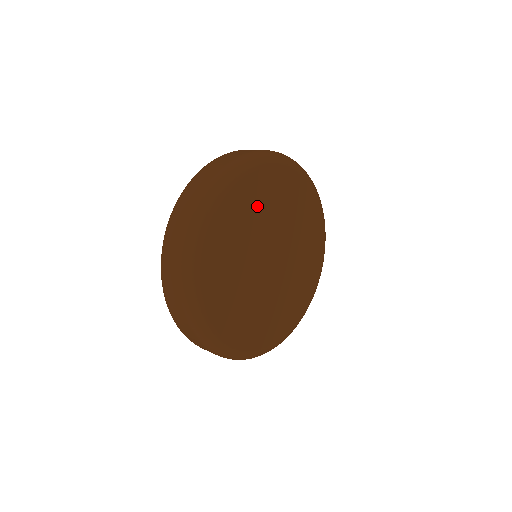
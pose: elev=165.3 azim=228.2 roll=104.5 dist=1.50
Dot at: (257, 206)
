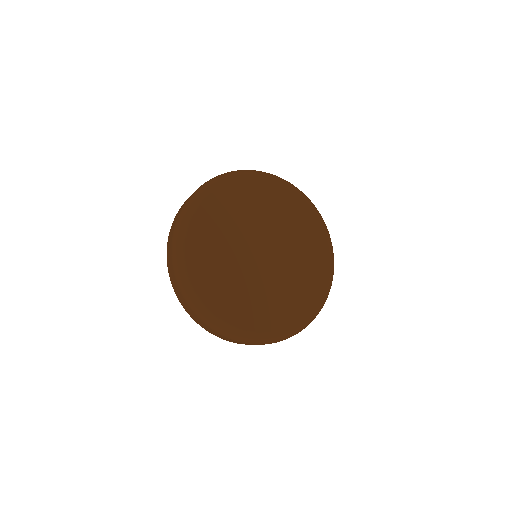
Dot at: (233, 211)
